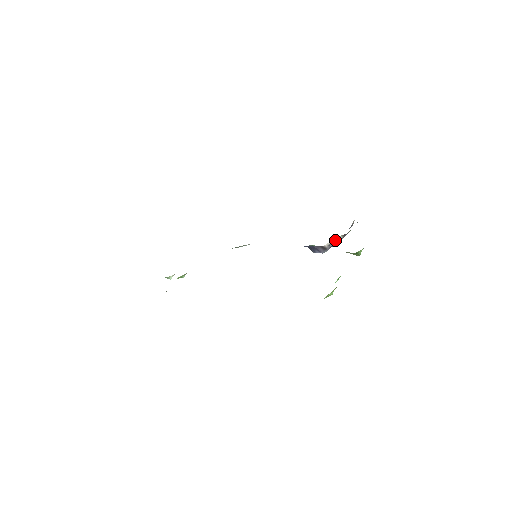
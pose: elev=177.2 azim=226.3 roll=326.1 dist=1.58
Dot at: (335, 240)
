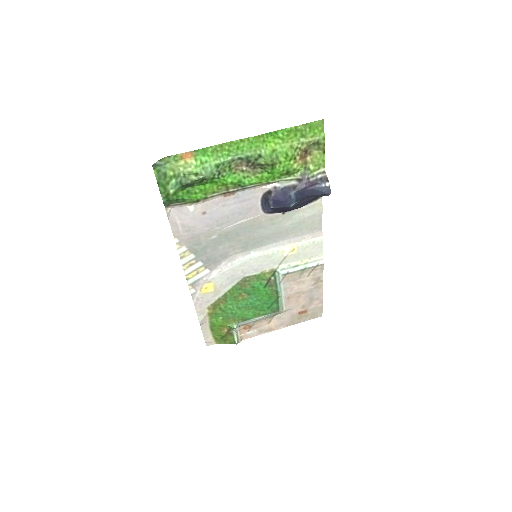
Dot at: (283, 184)
